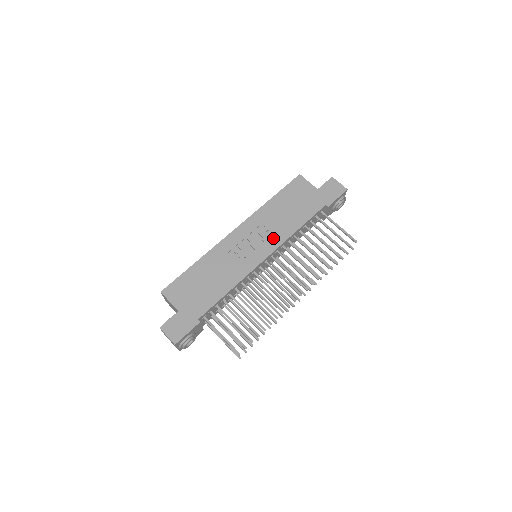
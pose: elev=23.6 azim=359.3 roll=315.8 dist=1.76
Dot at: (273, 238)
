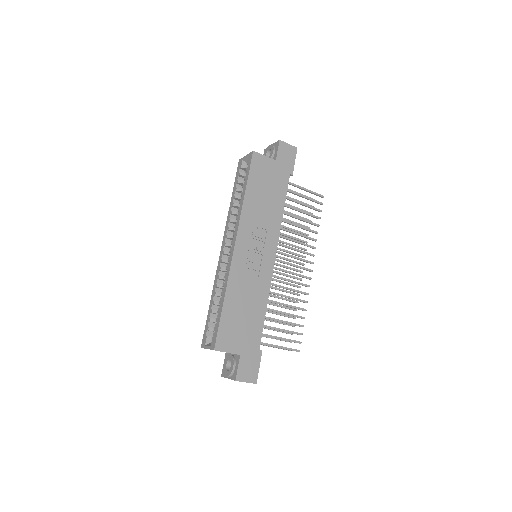
Dot at: (270, 234)
